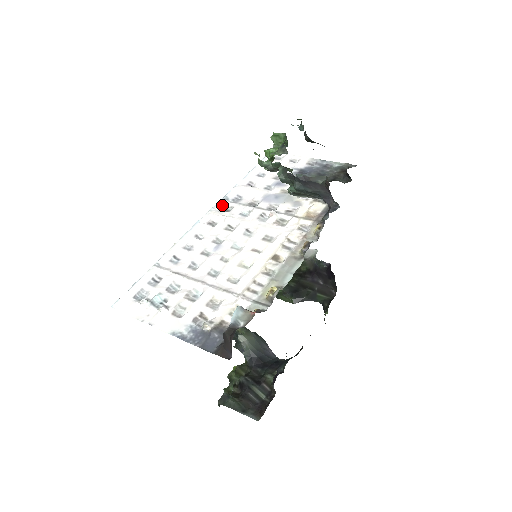
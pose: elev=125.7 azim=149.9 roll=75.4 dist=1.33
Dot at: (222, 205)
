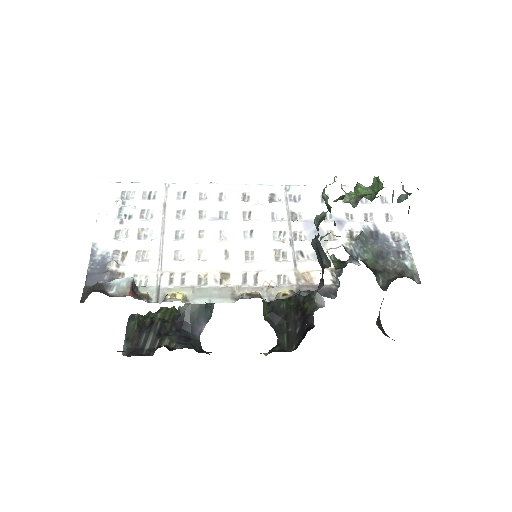
Dot at: (276, 190)
